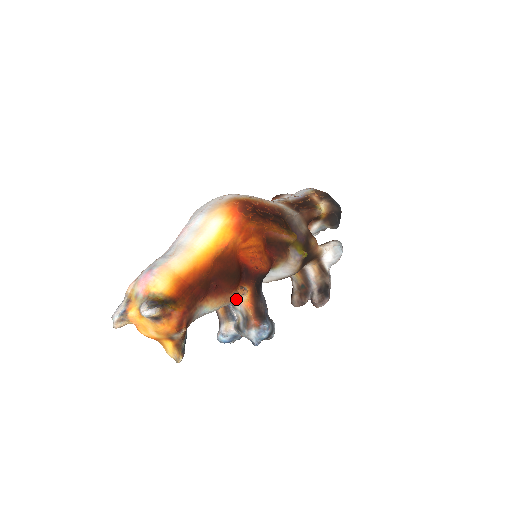
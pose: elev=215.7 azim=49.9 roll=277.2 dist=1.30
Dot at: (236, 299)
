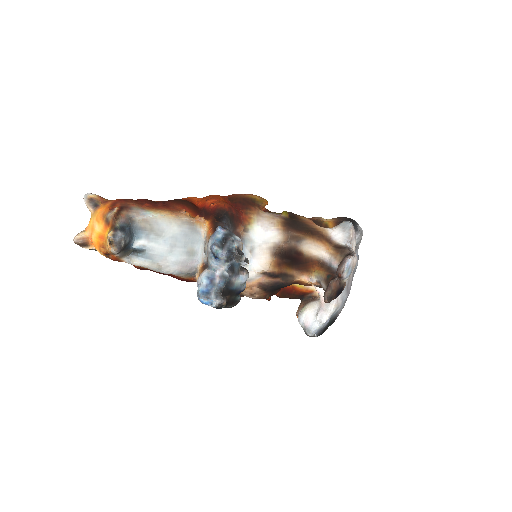
Dot at: (189, 220)
